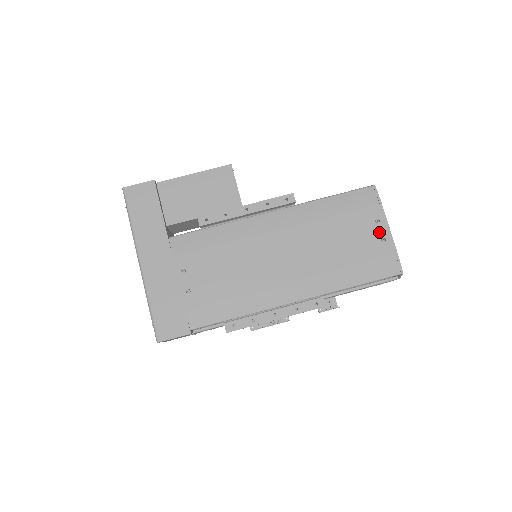
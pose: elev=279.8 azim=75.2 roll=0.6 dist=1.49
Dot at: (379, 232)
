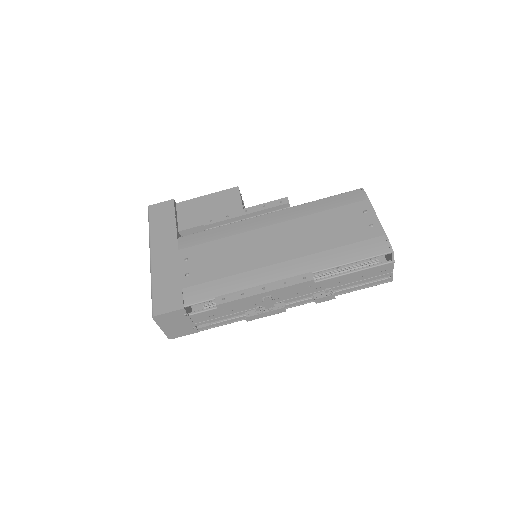
Dot at: (367, 220)
